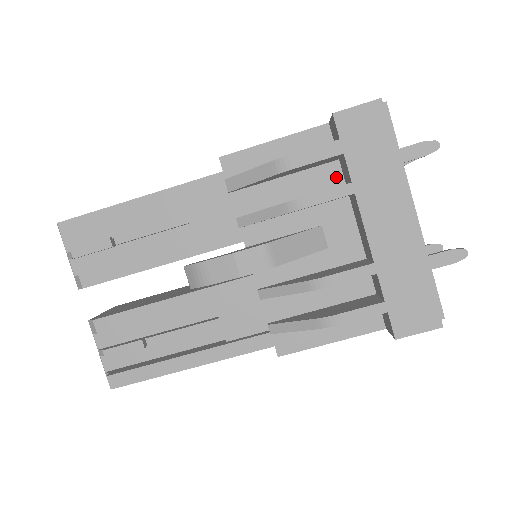
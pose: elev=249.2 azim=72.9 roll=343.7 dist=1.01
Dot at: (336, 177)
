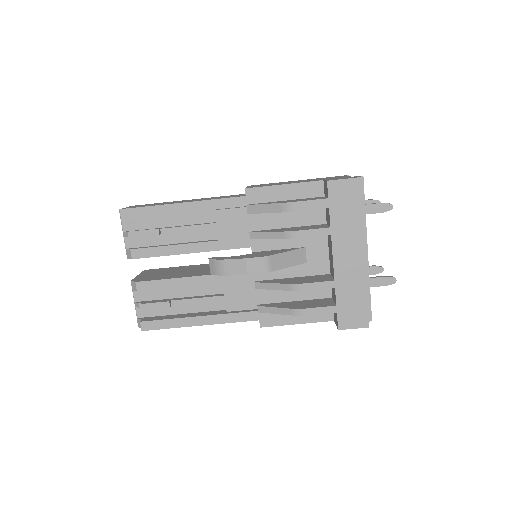
Dot at: (321, 217)
